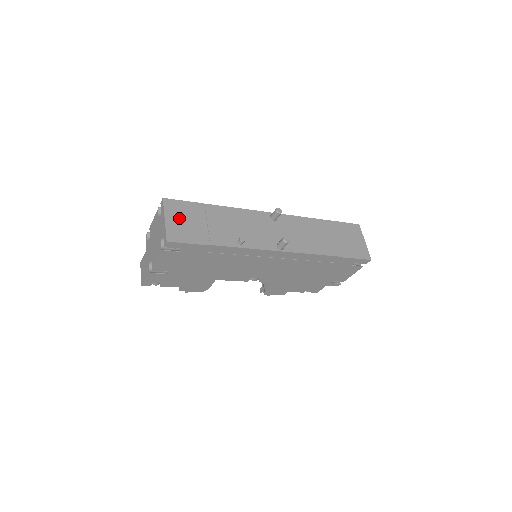
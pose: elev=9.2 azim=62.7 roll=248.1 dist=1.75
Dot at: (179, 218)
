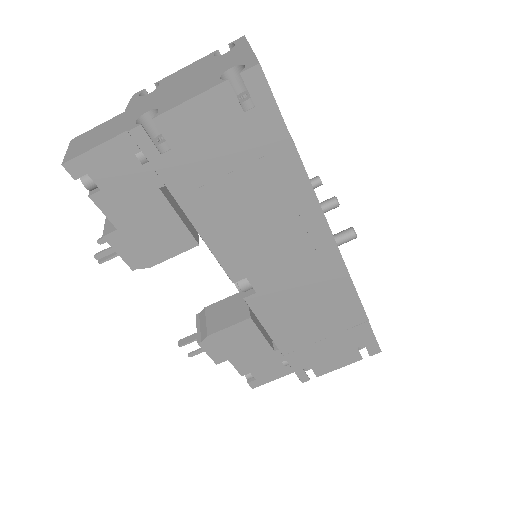
Dot at: occluded
